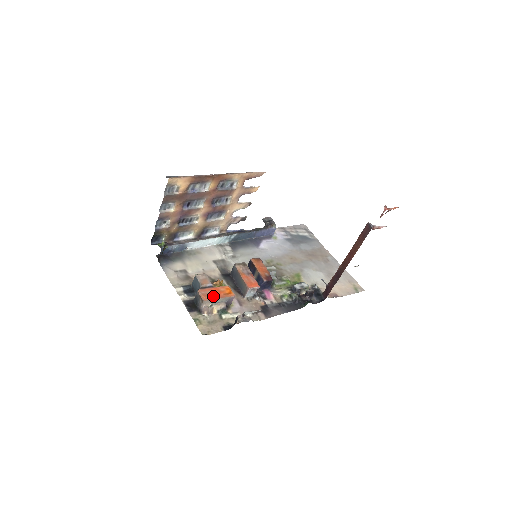
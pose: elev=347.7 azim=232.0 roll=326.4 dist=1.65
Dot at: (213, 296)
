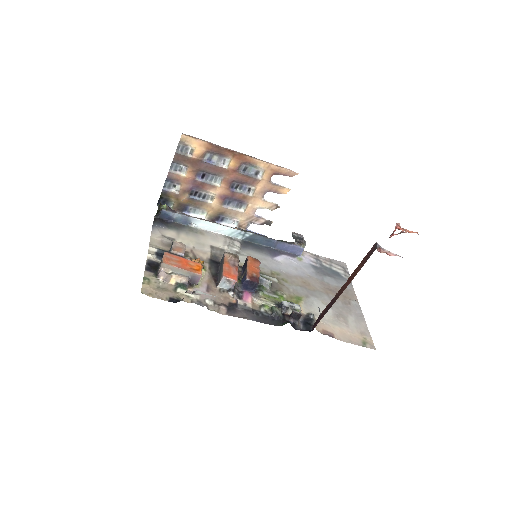
Dot at: (176, 264)
